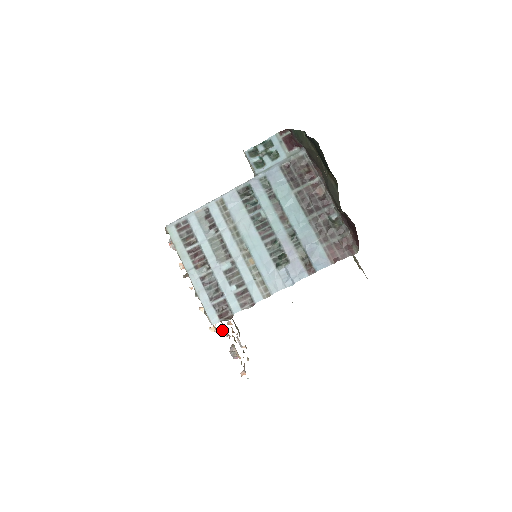
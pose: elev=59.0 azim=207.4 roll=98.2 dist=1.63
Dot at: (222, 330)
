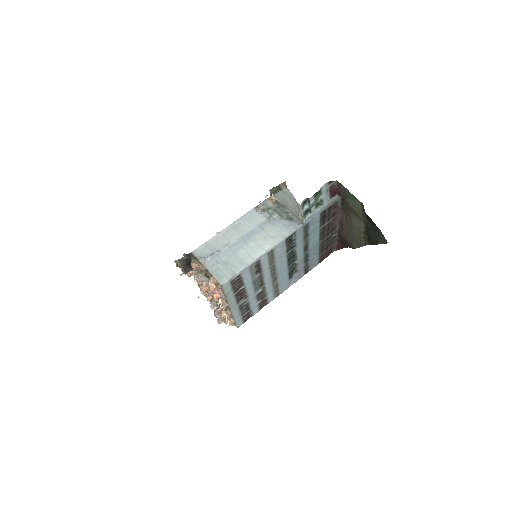
Dot at: (214, 307)
